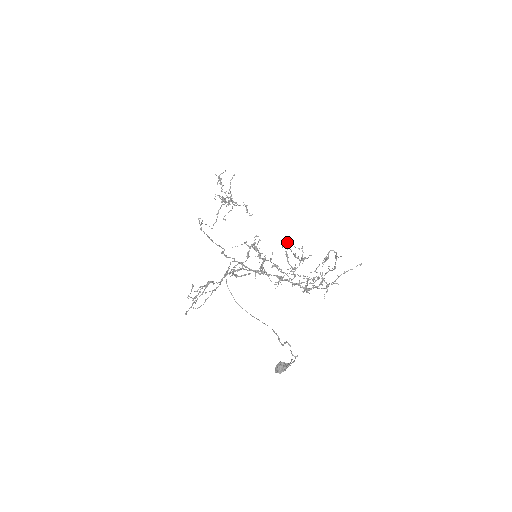
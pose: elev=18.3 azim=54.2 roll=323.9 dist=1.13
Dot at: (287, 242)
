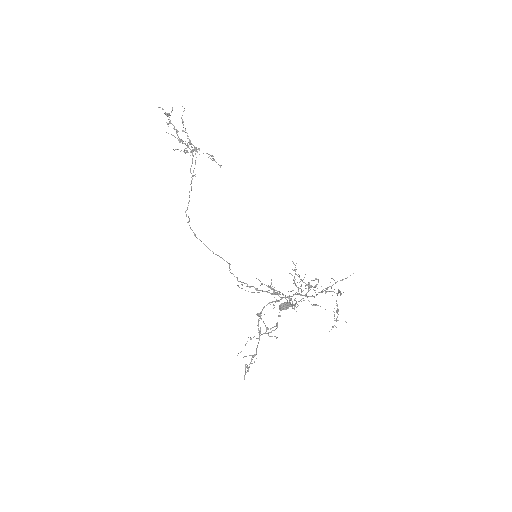
Dot at: (292, 269)
